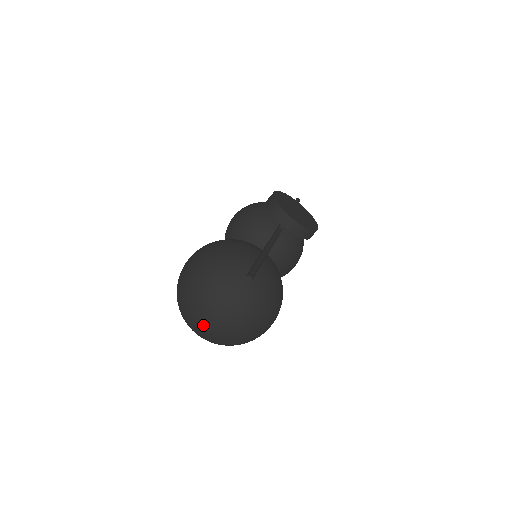
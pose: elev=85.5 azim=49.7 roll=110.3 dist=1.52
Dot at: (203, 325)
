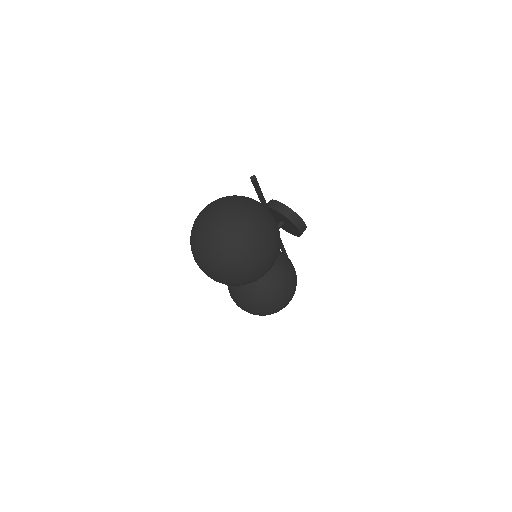
Dot at: (214, 235)
